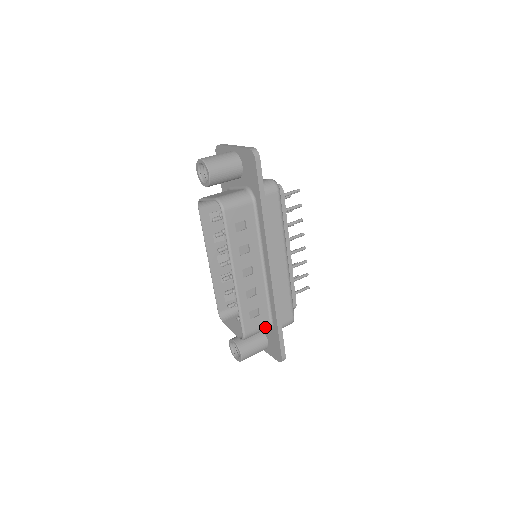
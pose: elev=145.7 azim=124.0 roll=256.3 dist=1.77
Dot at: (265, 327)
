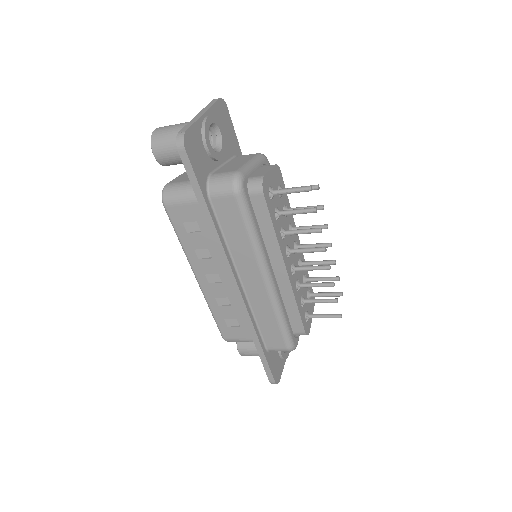
Dot at: (252, 341)
